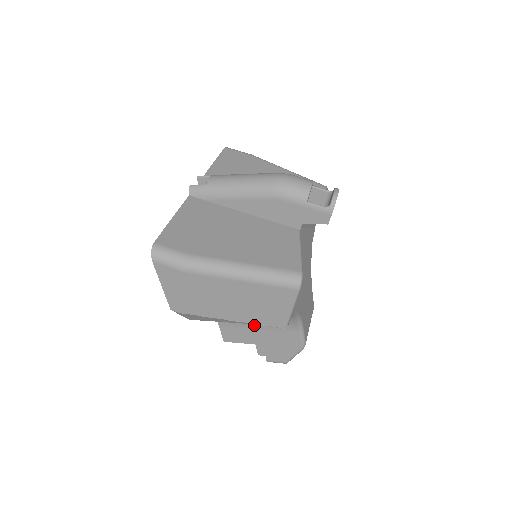
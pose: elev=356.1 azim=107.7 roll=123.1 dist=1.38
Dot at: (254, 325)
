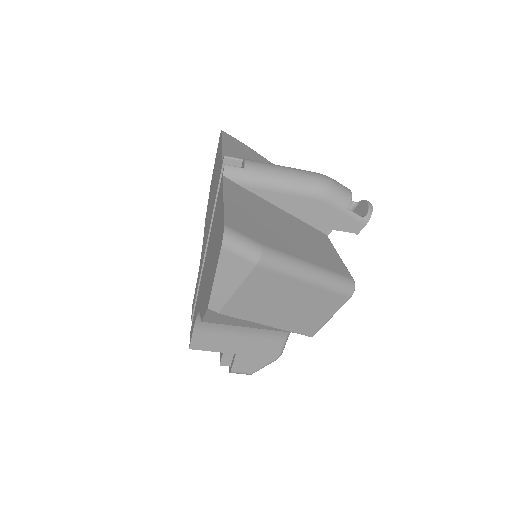
Dot at: (237, 332)
